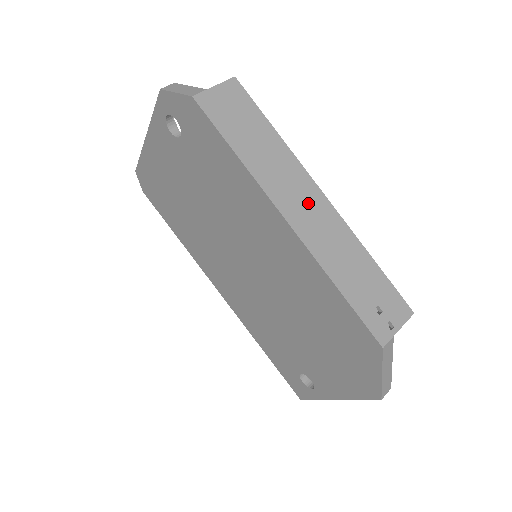
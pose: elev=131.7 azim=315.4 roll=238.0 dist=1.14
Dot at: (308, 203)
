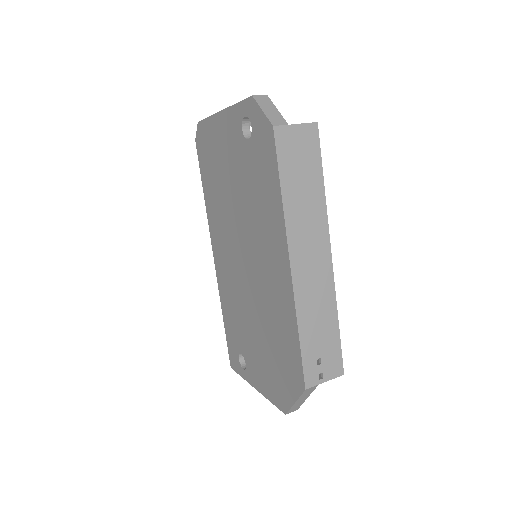
Dot at: (315, 257)
